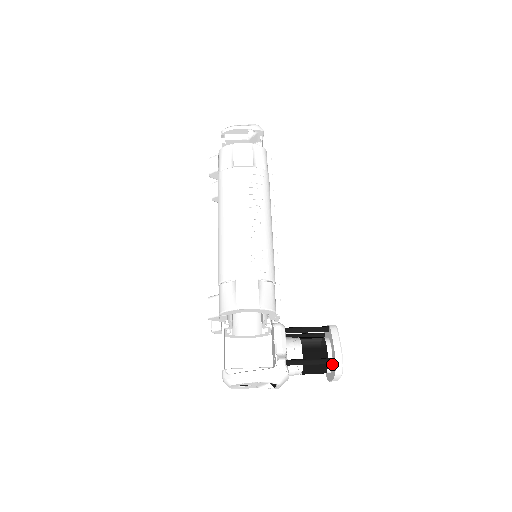
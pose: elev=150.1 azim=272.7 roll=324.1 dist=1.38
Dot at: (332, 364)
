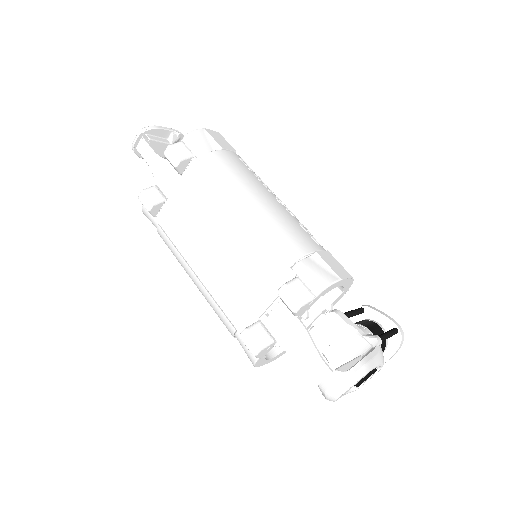
Dot at: (387, 340)
